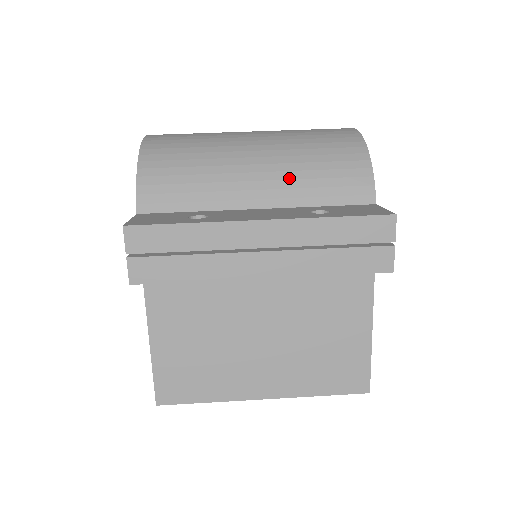
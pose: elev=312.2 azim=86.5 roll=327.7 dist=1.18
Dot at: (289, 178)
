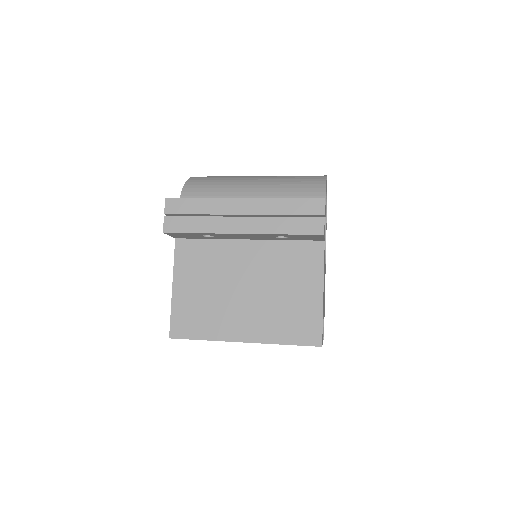
Dot at: (272, 191)
